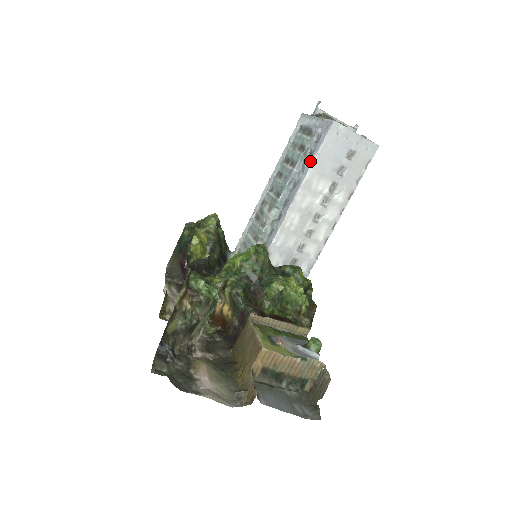
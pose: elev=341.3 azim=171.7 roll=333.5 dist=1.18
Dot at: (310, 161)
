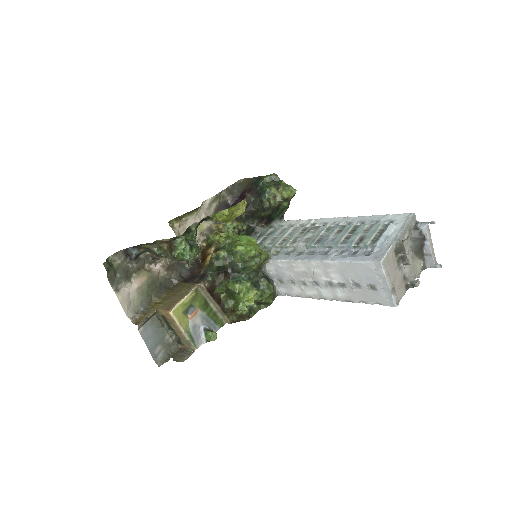
Dot at: (343, 258)
